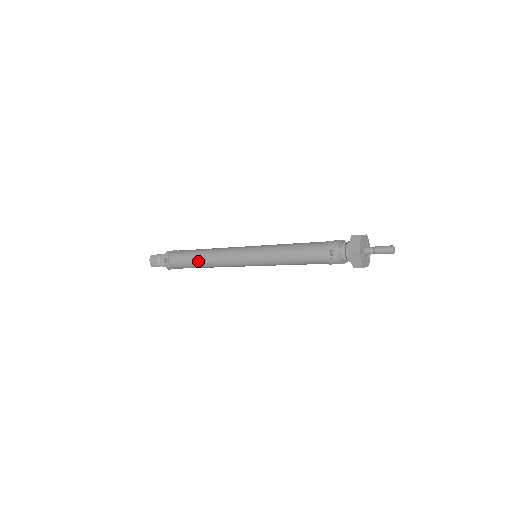
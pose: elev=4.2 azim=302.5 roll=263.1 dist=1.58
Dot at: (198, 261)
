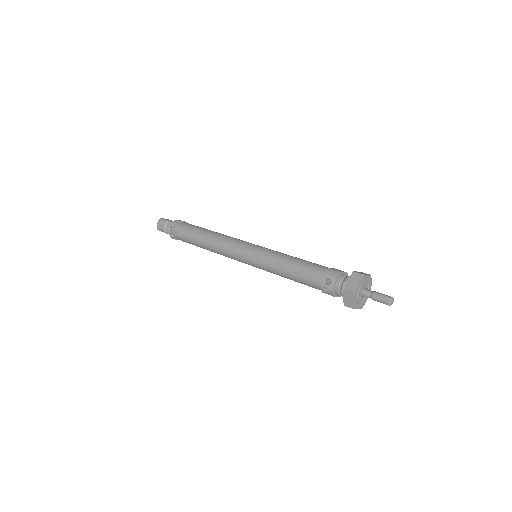
Dot at: (200, 241)
